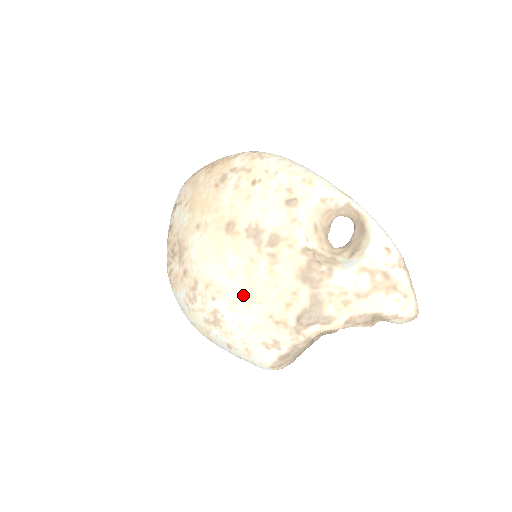
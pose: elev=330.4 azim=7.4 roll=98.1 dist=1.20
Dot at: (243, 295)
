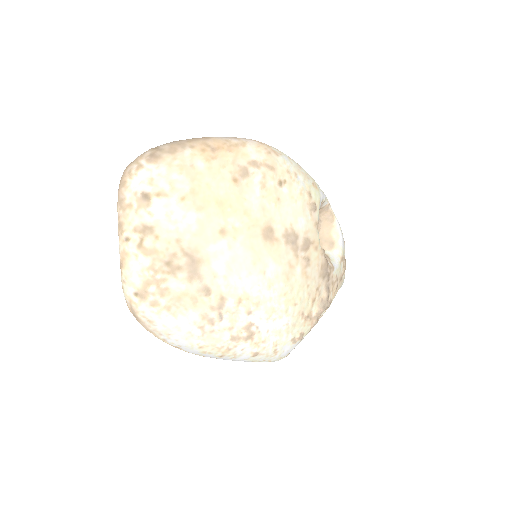
Dot at: (282, 301)
